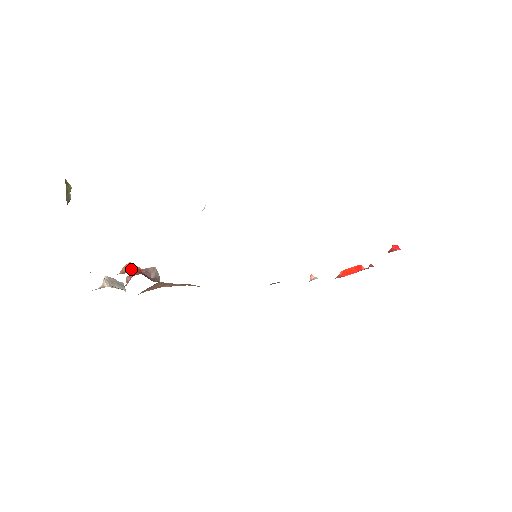
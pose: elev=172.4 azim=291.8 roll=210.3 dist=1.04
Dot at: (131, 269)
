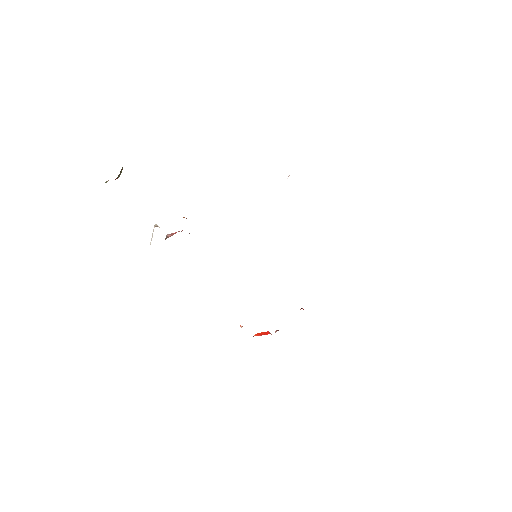
Dot at: occluded
